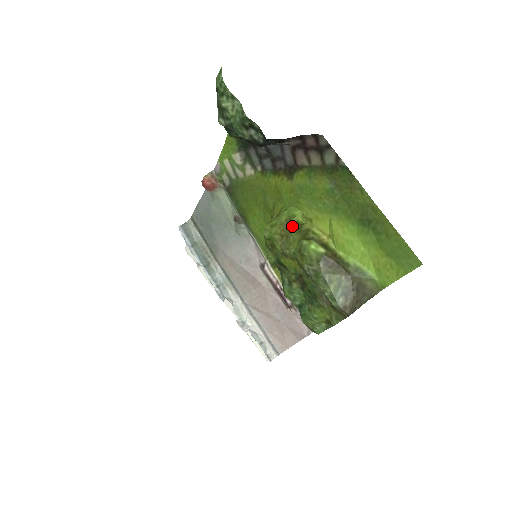
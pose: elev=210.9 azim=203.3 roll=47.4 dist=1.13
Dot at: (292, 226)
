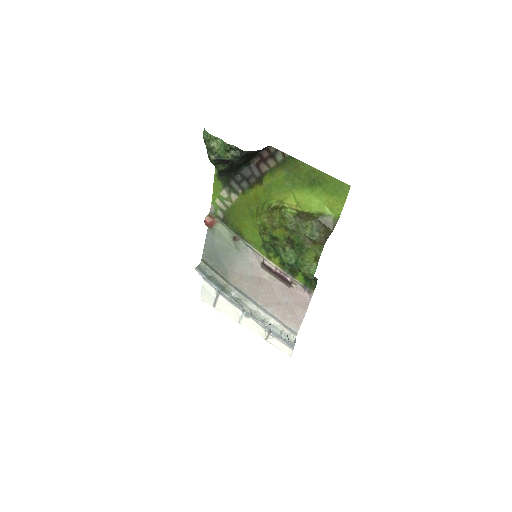
Dot at: (272, 209)
